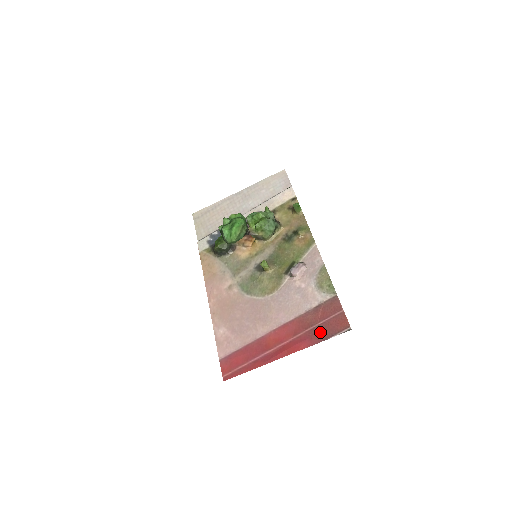
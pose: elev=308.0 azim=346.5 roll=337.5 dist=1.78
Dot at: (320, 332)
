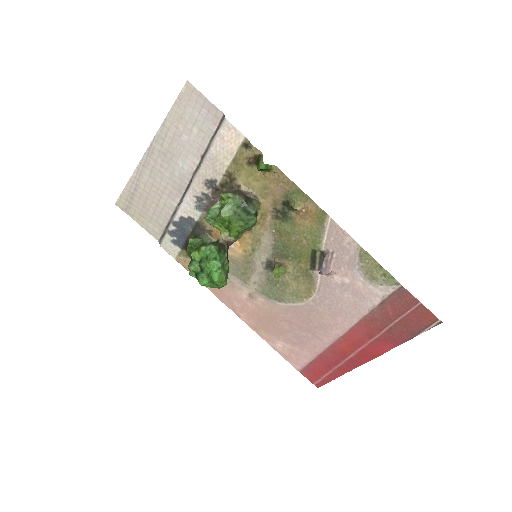
Dot at: (401, 331)
